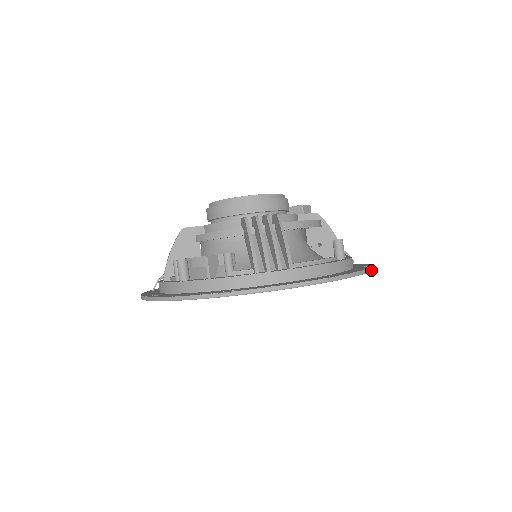
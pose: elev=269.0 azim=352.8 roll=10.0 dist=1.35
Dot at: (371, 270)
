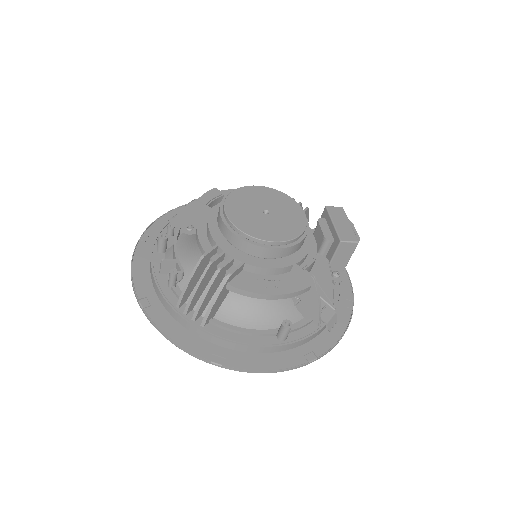
Dot at: (292, 369)
